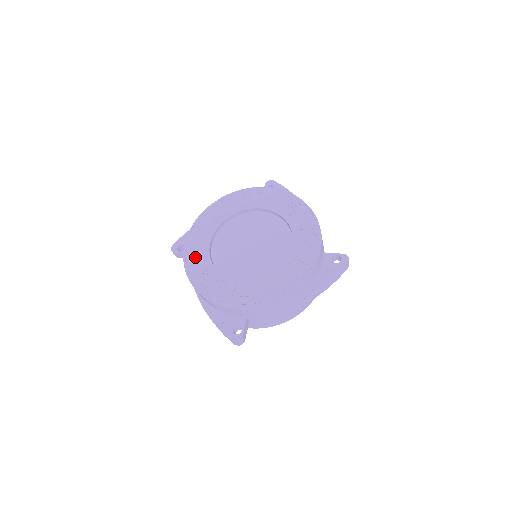
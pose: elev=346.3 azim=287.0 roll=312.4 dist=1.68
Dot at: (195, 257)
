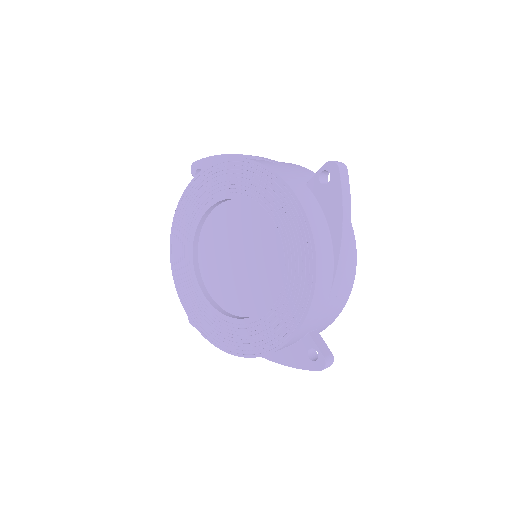
Dot at: (184, 219)
